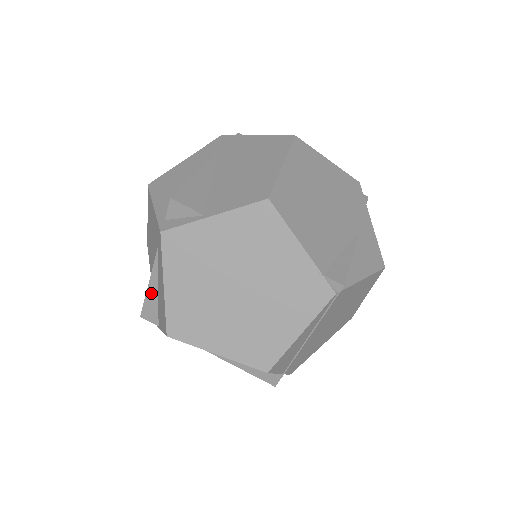
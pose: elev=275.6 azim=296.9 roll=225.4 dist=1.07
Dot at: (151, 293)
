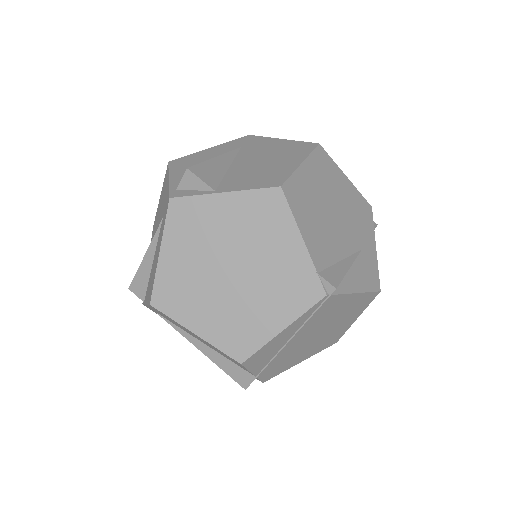
Dot at: (145, 265)
